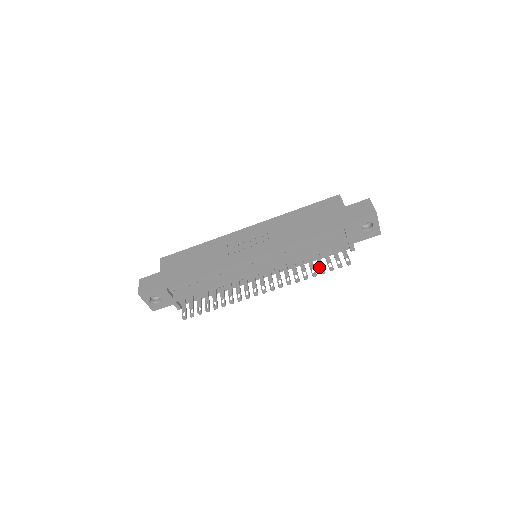
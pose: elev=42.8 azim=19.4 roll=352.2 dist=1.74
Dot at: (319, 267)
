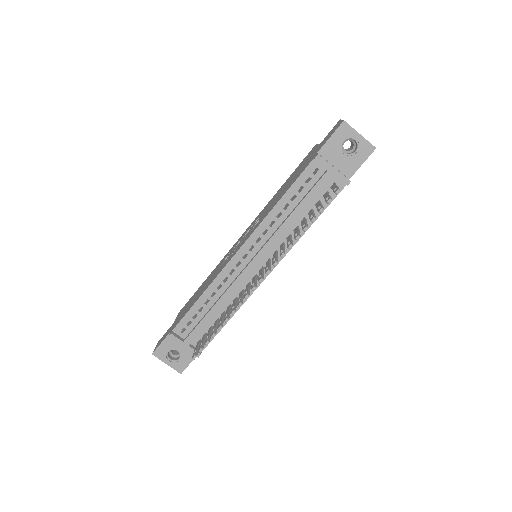
Dot at: (309, 218)
